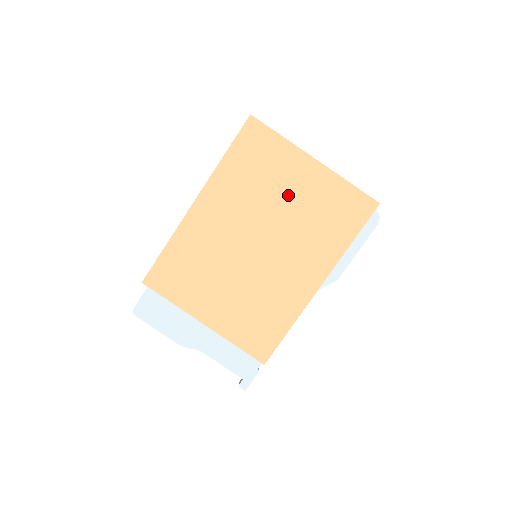
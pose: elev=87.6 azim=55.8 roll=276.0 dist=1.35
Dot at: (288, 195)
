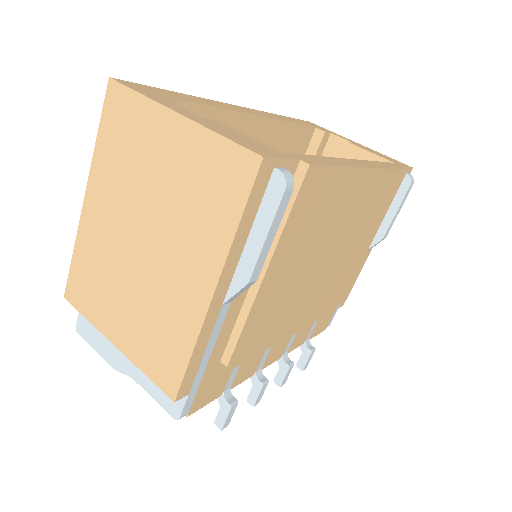
Dot at: (159, 171)
